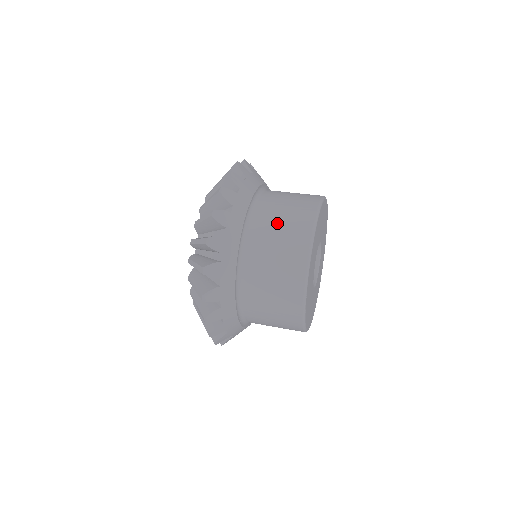
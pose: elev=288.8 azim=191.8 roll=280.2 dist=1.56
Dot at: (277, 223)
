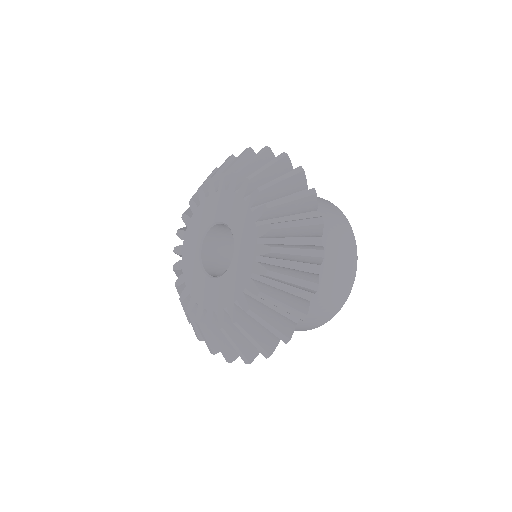
Dot at: (333, 229)
